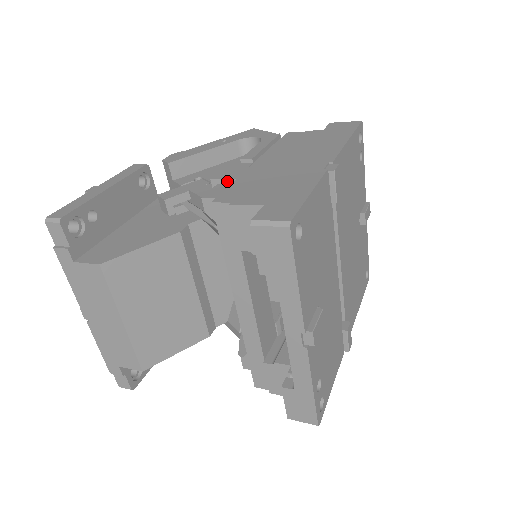
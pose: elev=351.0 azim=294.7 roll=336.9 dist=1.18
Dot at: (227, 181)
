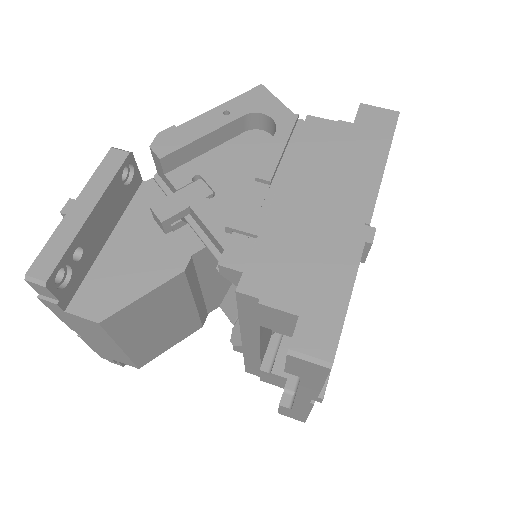
Dot at: (245, 233)
